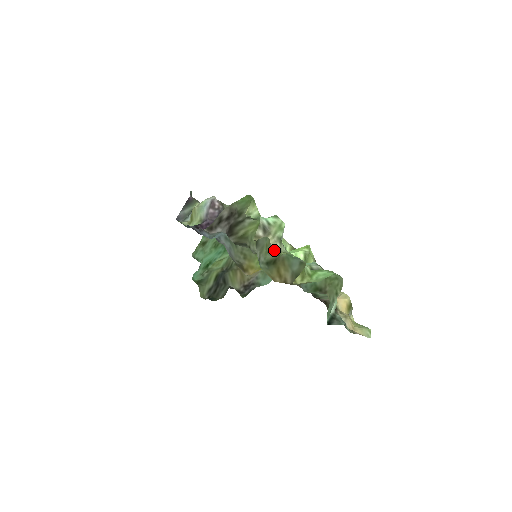
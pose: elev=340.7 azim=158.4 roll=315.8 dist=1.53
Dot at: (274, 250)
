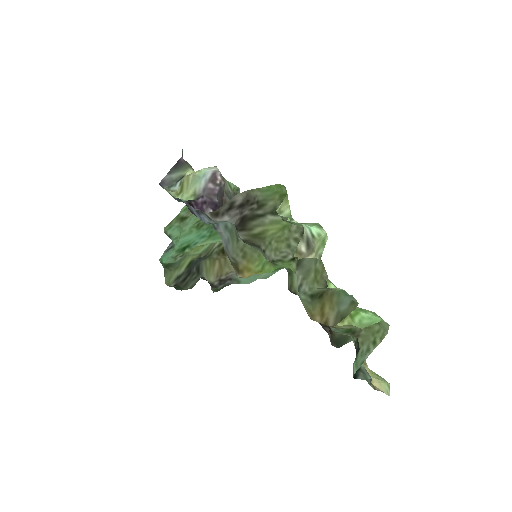
Dot at: occluded
